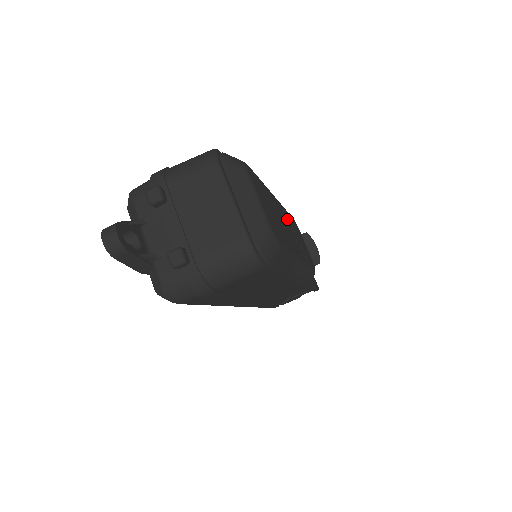
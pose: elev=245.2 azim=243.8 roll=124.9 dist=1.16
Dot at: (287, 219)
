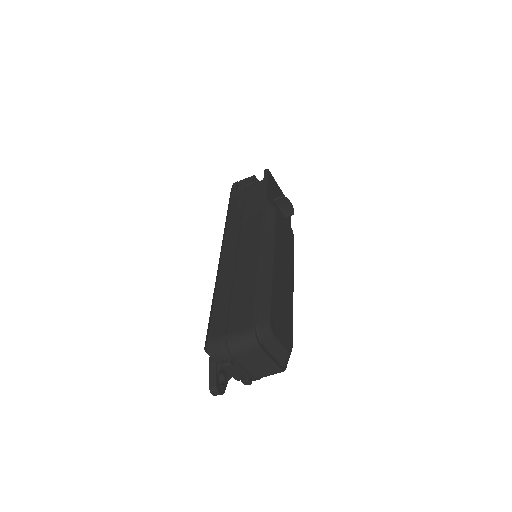
Dot at: (280, 257)
